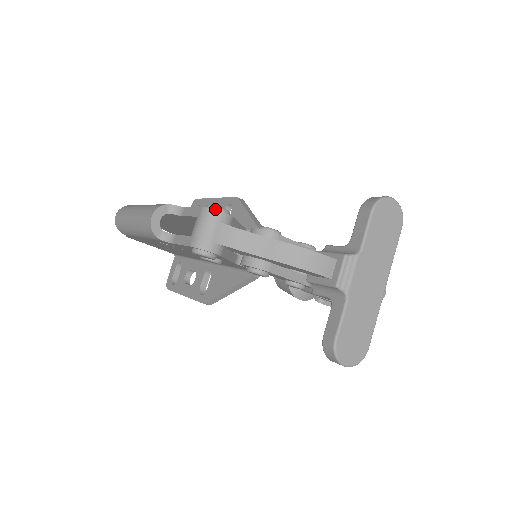
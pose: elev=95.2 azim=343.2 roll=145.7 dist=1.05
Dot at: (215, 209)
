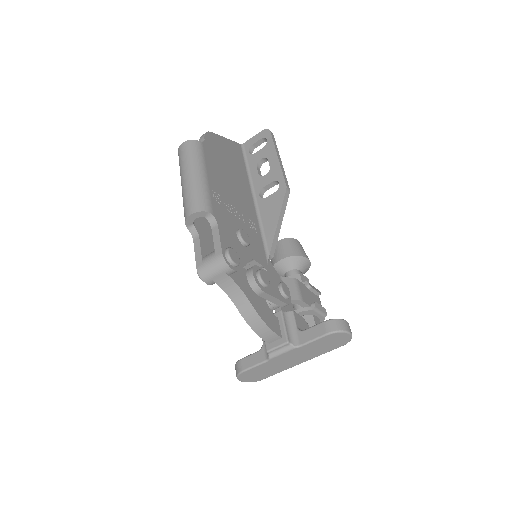
Dot at: (229, 261)
